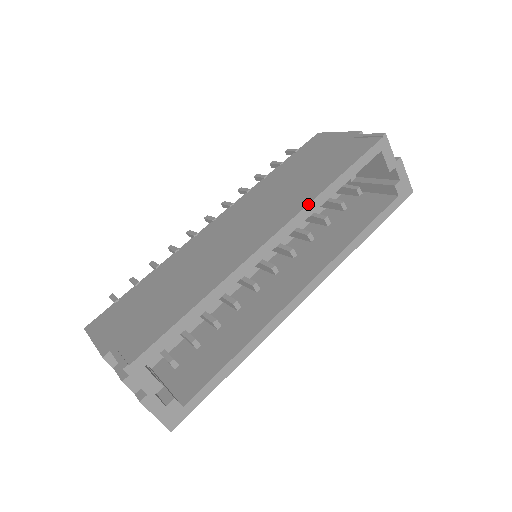
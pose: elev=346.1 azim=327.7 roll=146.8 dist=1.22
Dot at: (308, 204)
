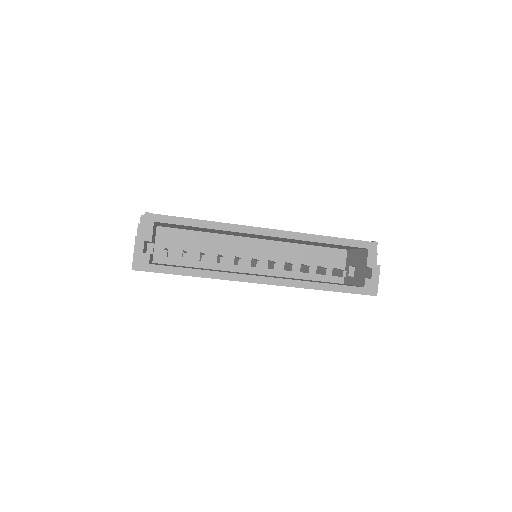
Dot at: occluded
